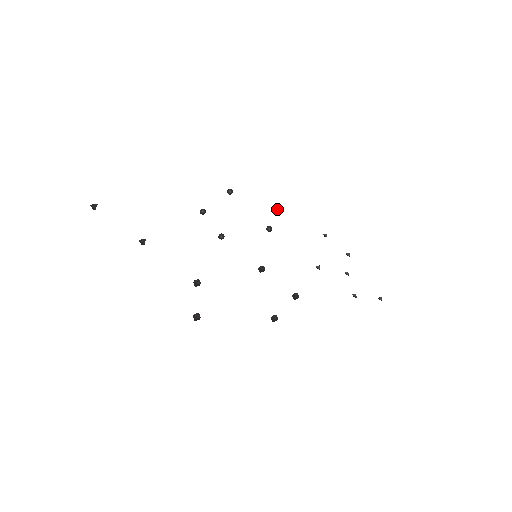
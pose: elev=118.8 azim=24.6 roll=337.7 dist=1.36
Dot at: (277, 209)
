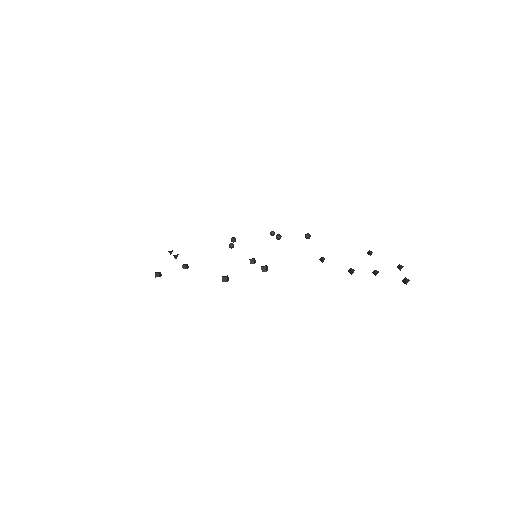
Dot at: (309, 235)
